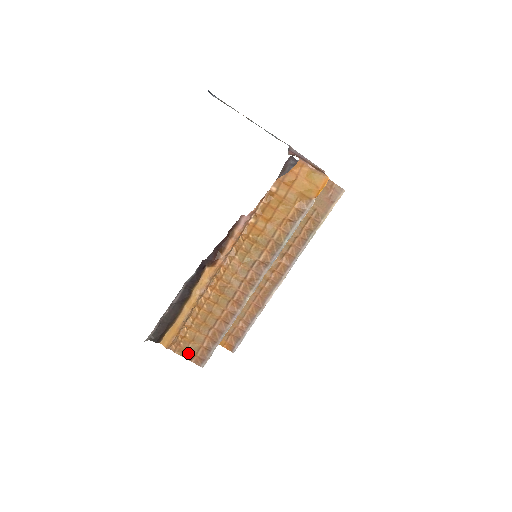
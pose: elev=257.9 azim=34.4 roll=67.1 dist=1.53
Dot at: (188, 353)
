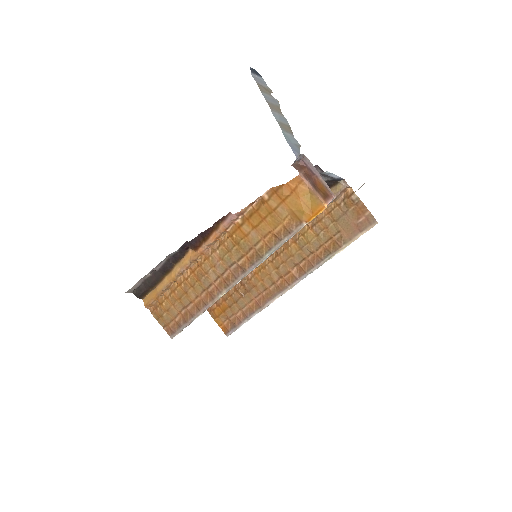
Dot at: (162, 320)
